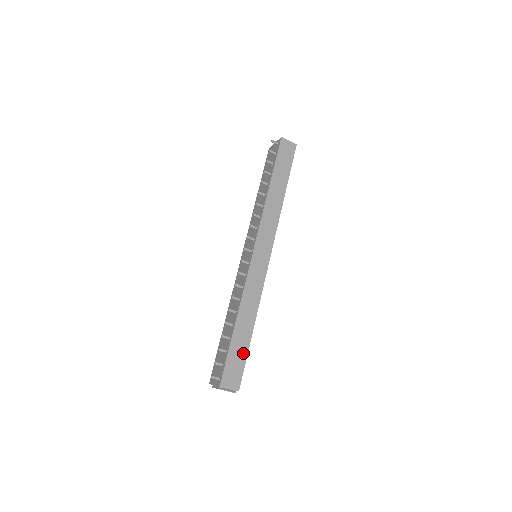
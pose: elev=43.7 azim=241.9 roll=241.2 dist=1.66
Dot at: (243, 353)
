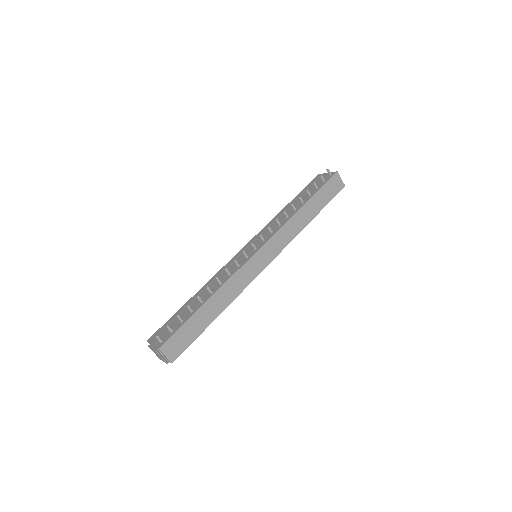
Dot at: (196, 332)
